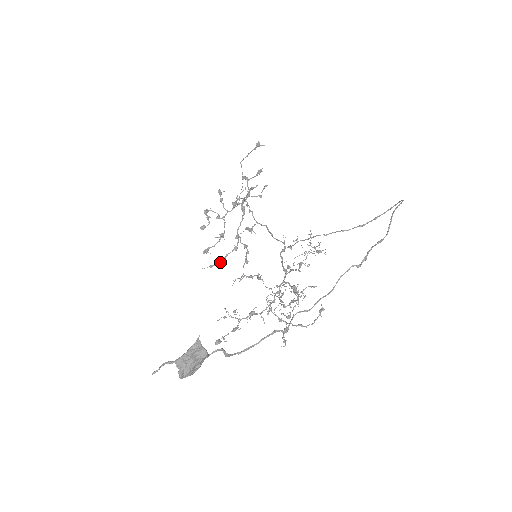
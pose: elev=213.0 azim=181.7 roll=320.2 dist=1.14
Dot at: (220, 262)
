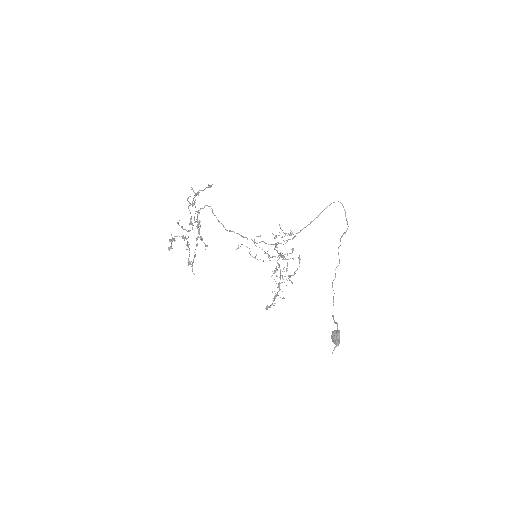
Dot at: occluded
